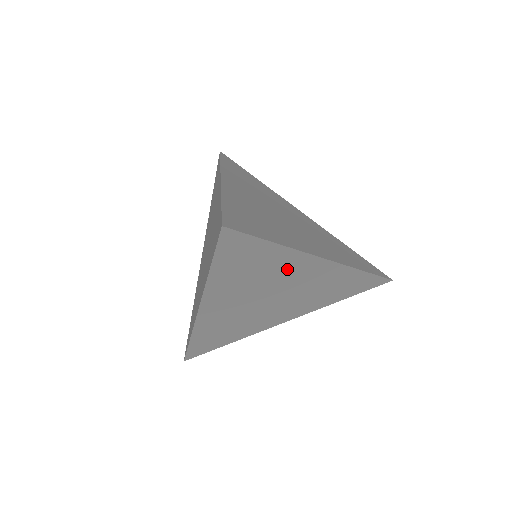
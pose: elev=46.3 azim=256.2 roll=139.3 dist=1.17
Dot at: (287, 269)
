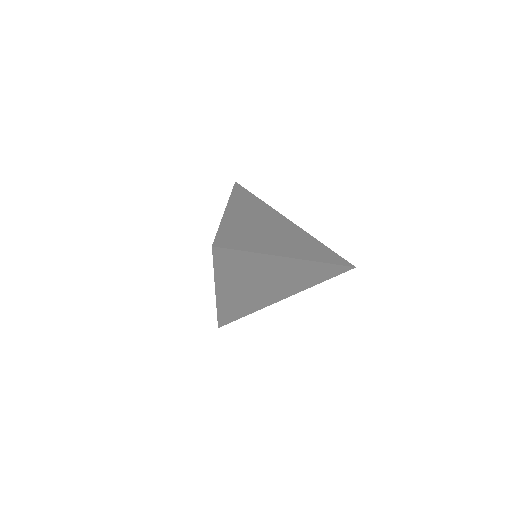
Dot at: (266, 266)
